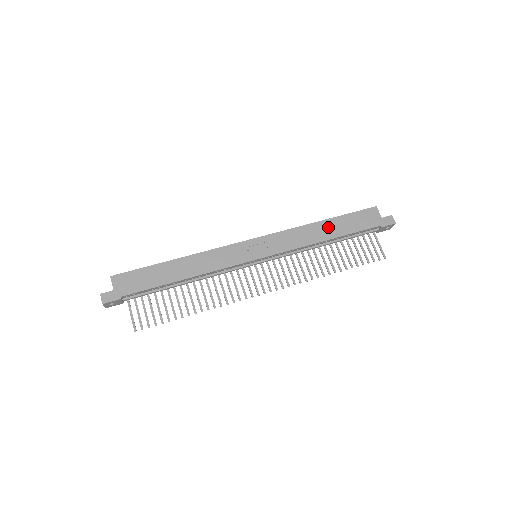
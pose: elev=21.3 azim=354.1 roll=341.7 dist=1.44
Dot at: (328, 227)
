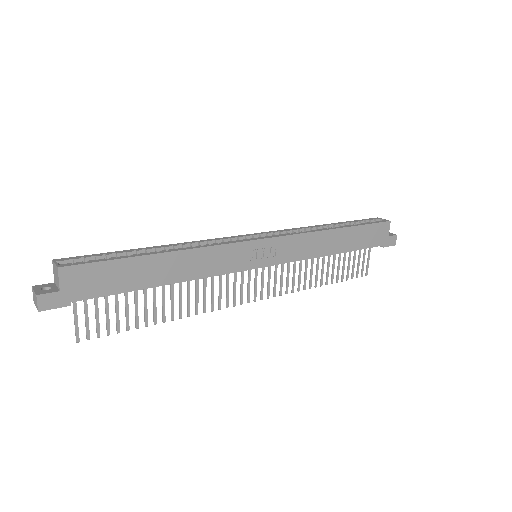
Dot at: (342, 238)
